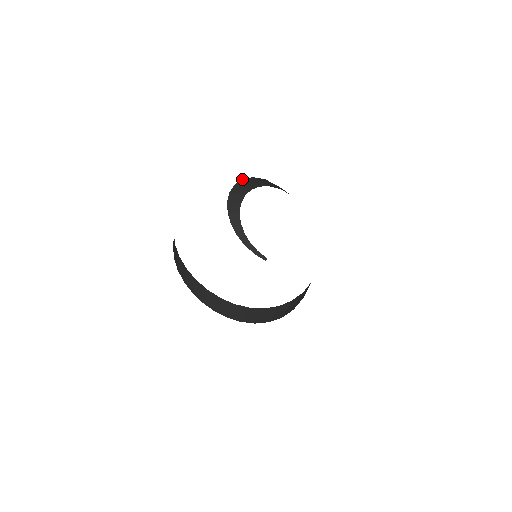
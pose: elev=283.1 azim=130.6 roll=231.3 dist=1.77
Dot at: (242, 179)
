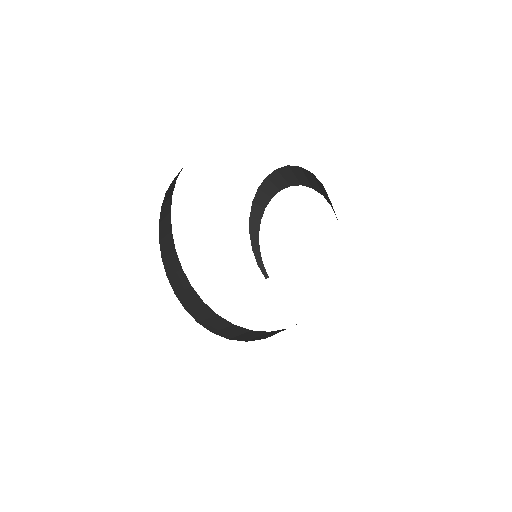
Dot at: (287, 165)
